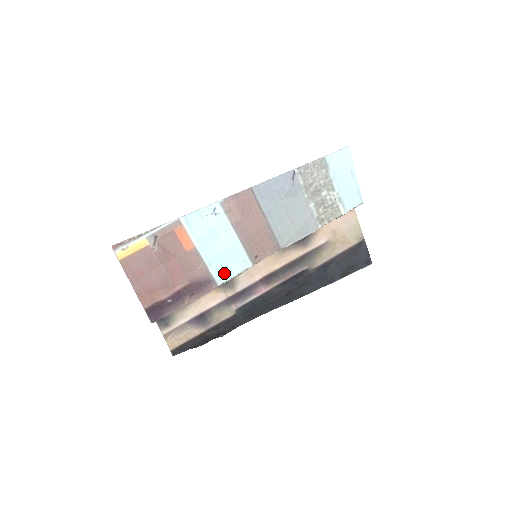
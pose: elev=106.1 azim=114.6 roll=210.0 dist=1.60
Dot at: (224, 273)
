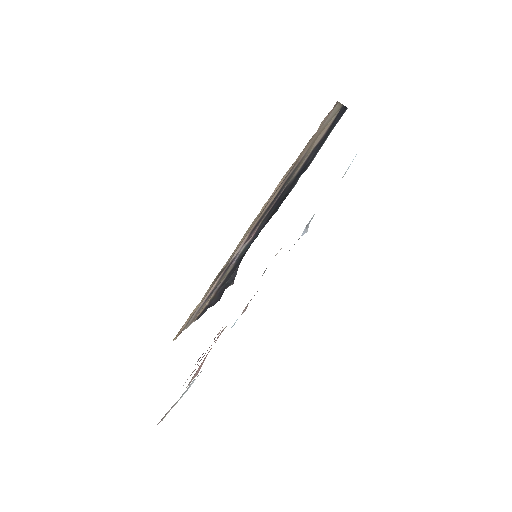
Dot at: occluded
